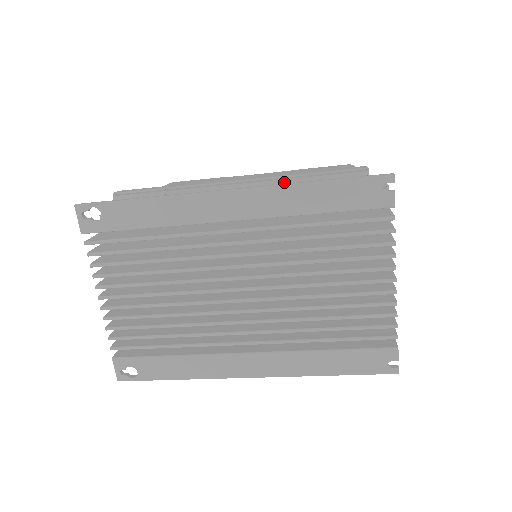
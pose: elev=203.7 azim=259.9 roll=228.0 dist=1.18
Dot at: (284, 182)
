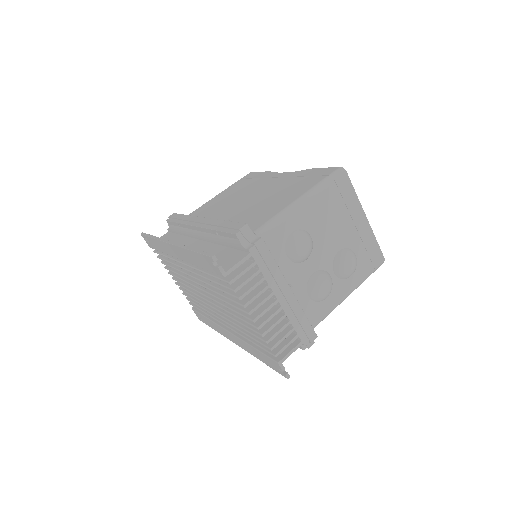
Dot at: (210, 230)
